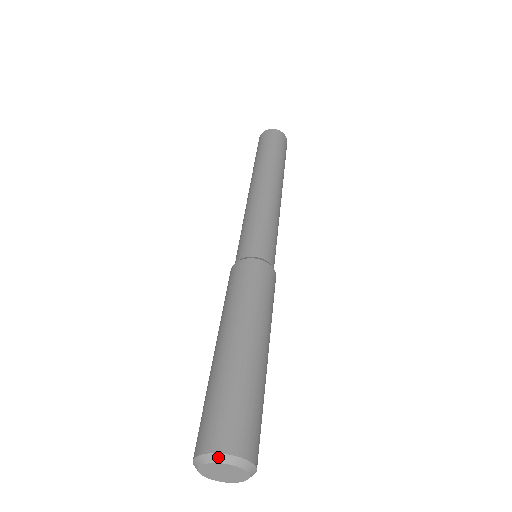
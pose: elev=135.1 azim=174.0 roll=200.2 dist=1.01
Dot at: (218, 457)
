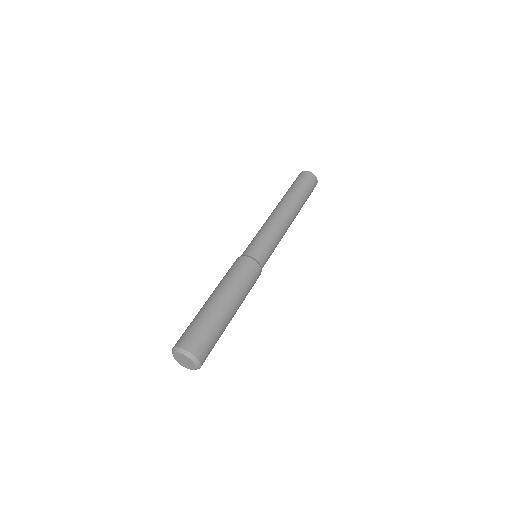
Dot at: (179, 350)
